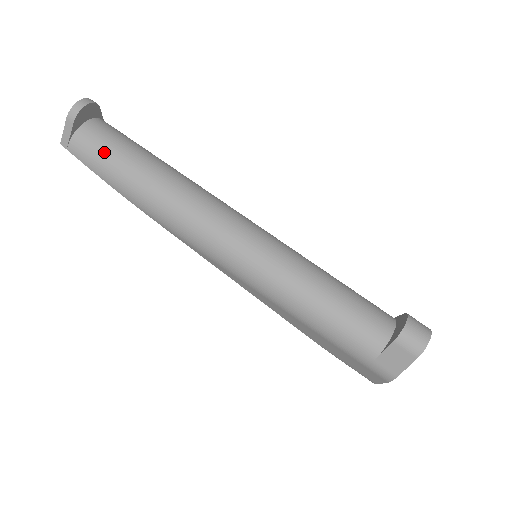
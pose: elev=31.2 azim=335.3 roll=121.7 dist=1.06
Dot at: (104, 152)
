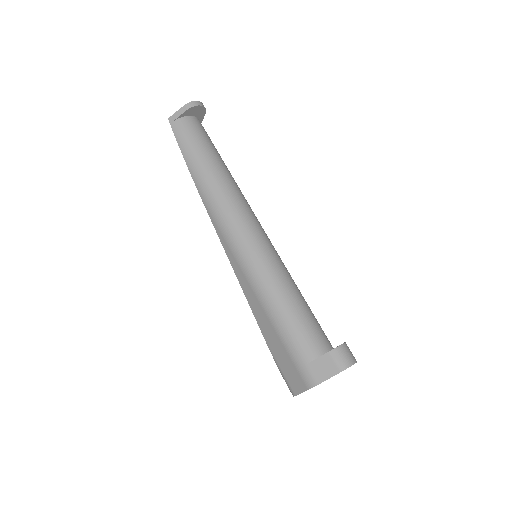
Dot at: (194, 137)
